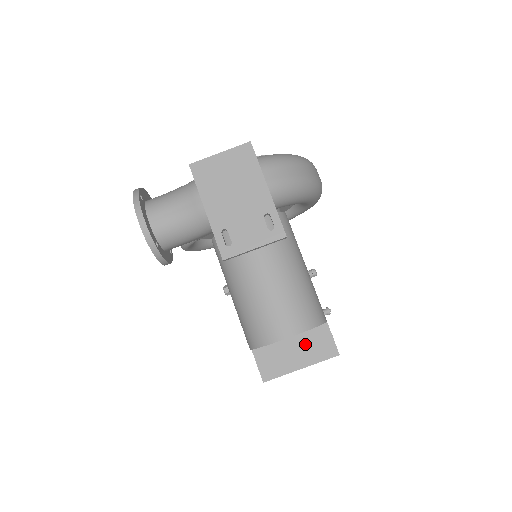
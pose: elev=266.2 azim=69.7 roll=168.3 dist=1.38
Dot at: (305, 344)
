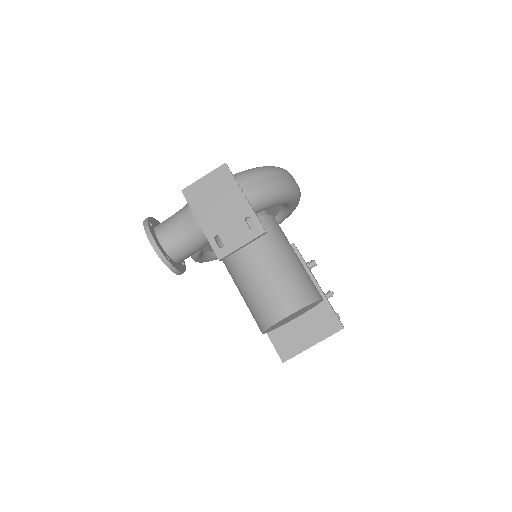
Dot at: (313, 324)
